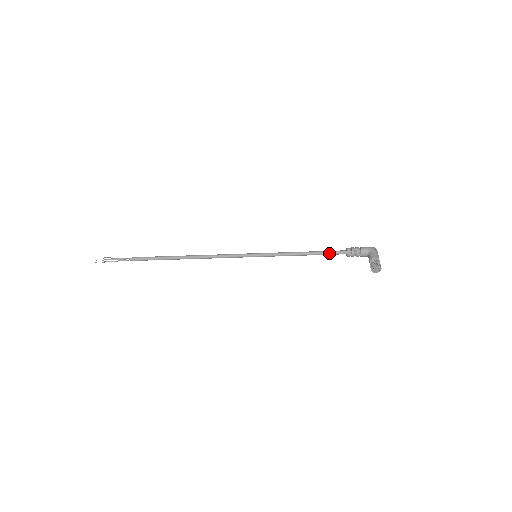
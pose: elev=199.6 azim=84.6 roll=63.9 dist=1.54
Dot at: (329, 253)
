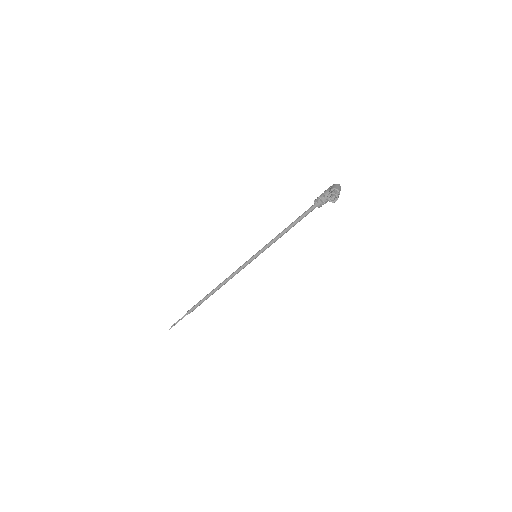
Dot at: (303, 215)
